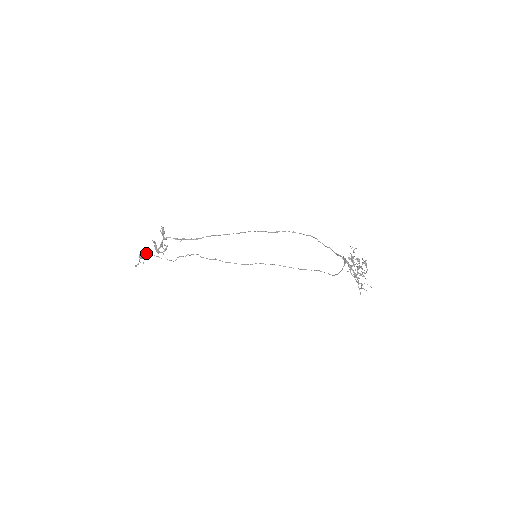
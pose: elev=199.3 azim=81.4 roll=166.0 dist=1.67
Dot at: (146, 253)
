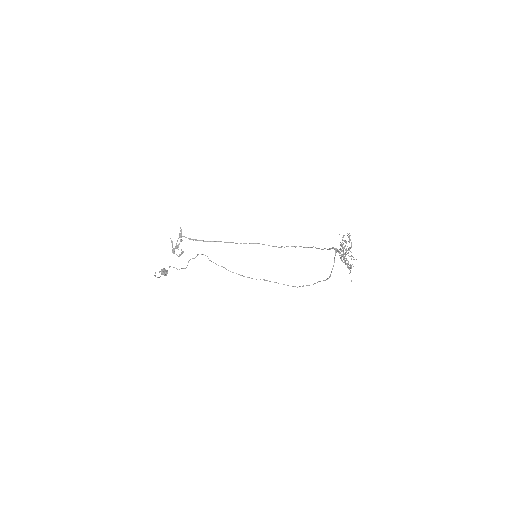
Dot at: occluded
